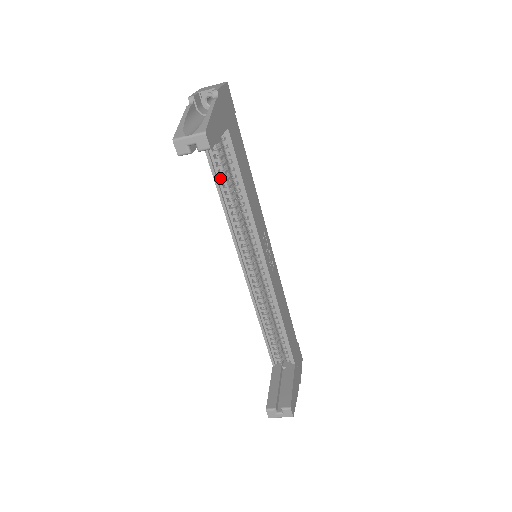
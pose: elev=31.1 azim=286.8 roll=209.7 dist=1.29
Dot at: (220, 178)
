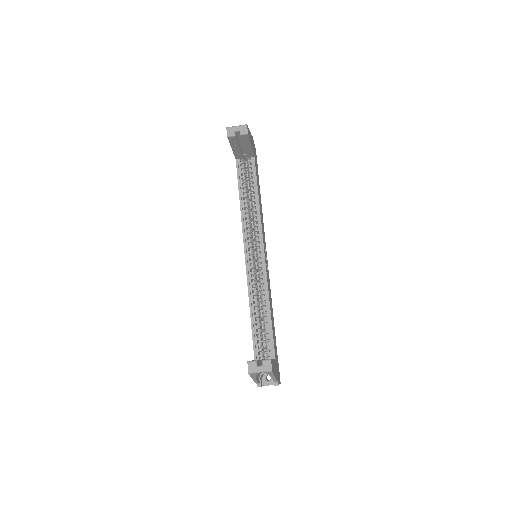
Dot at: (242, 189)
